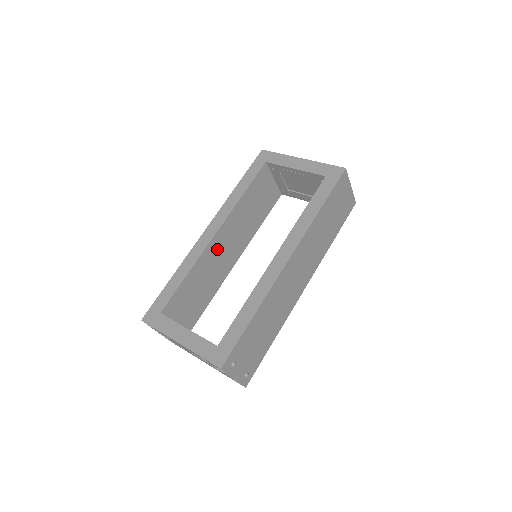
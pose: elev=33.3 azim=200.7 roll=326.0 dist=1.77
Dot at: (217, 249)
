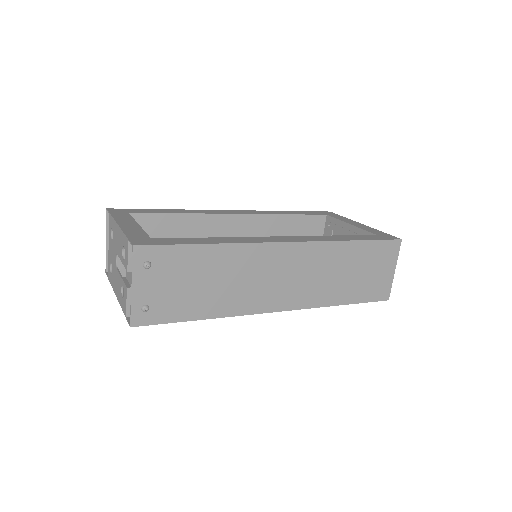
Dot at: (226, 231)
